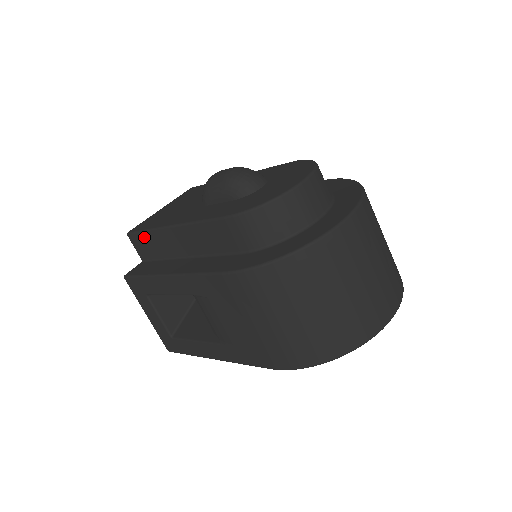
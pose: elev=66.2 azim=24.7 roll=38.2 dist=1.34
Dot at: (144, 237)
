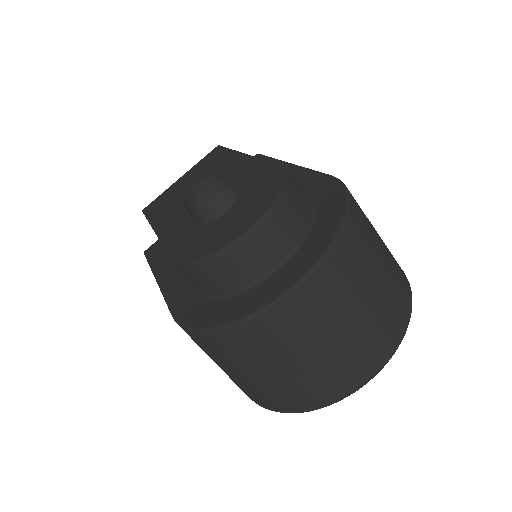
Dot at: occluded
